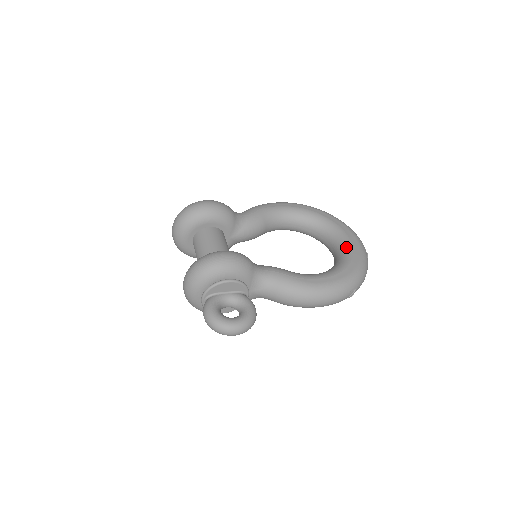
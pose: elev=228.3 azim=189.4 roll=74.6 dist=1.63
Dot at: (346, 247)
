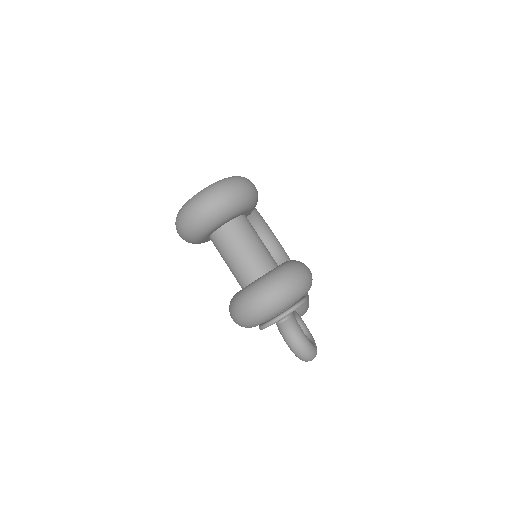
Dot at: (285, 254)
